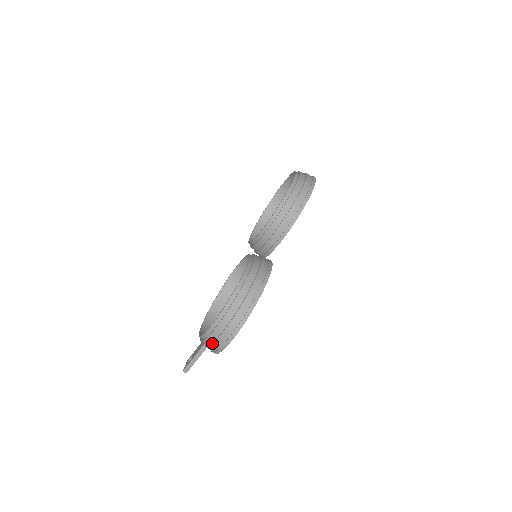
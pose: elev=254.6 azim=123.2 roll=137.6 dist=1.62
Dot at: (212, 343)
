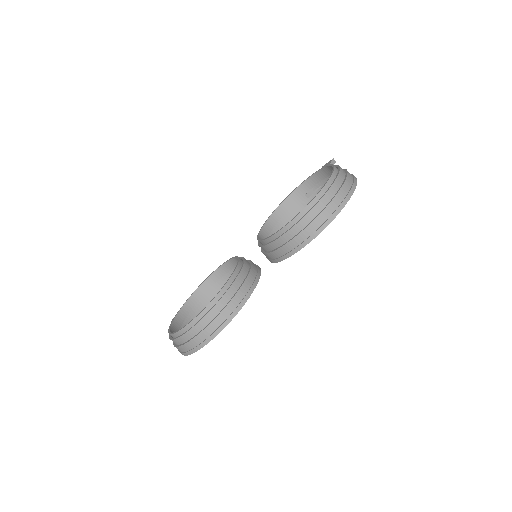
Dot at: (173, 343)
